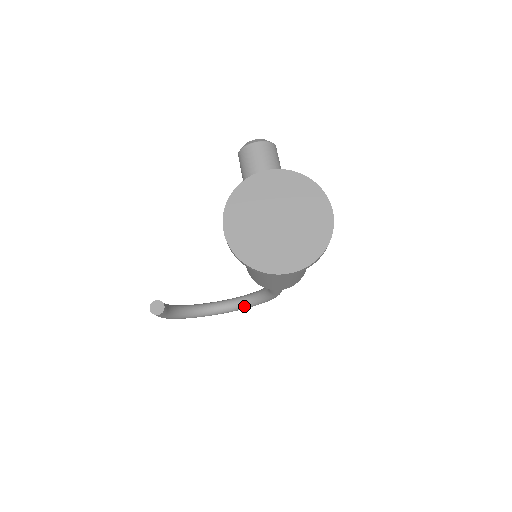
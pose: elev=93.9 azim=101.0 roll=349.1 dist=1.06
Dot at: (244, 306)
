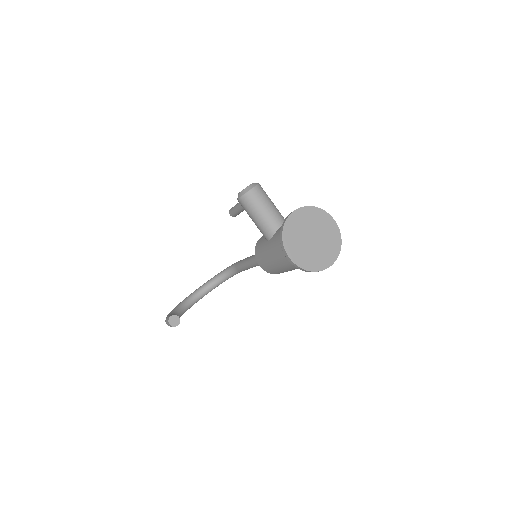
Dot at: (213, 288)
